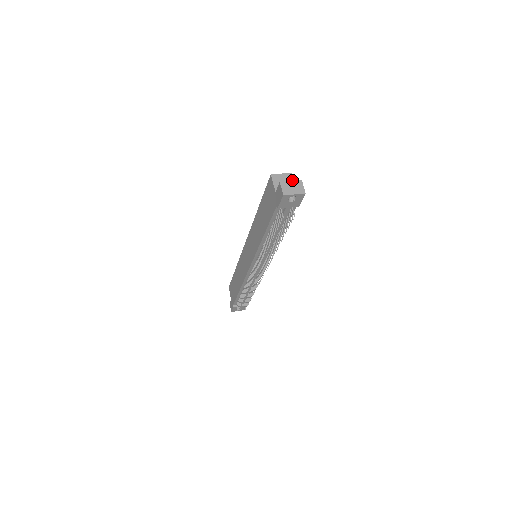
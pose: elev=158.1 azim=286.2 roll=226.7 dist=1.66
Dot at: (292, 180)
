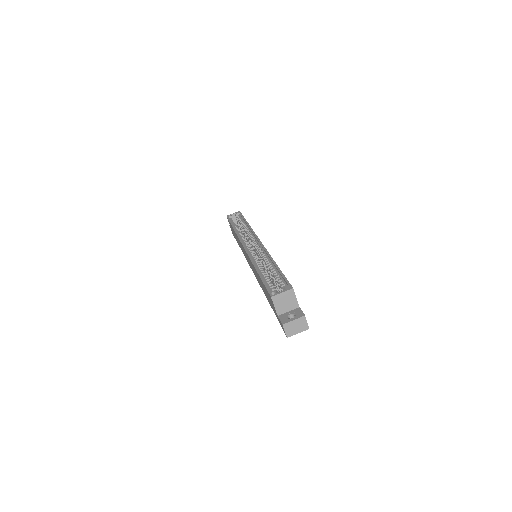
Dot at: (294, 297)
